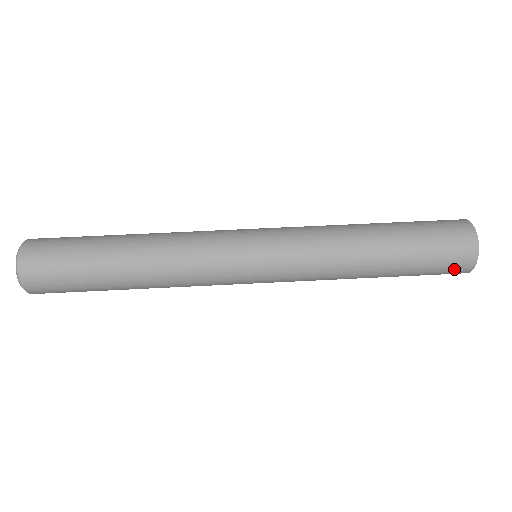
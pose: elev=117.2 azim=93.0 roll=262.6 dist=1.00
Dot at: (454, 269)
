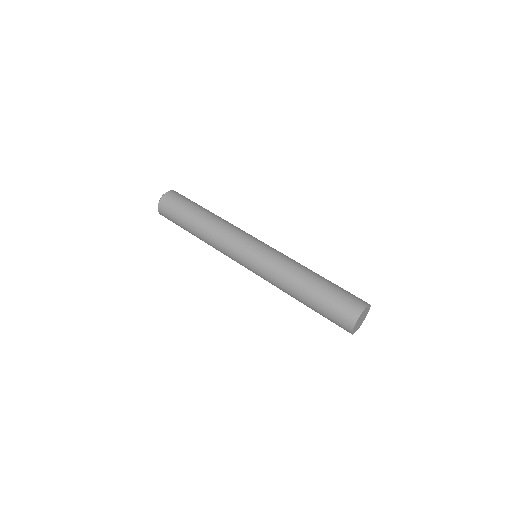
Dot at: (343, 319)
